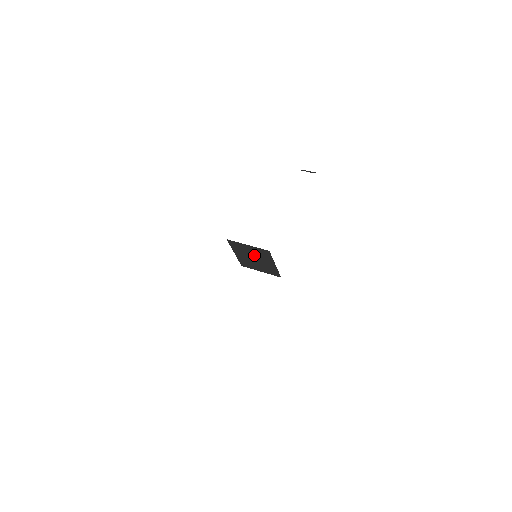
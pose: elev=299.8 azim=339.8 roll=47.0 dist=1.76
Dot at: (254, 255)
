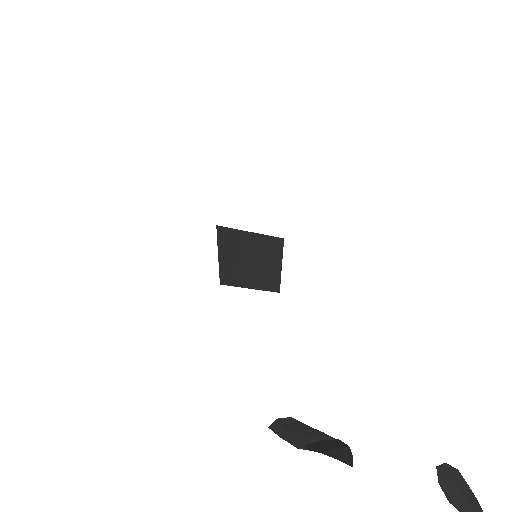
Dot at: (254, 253)
